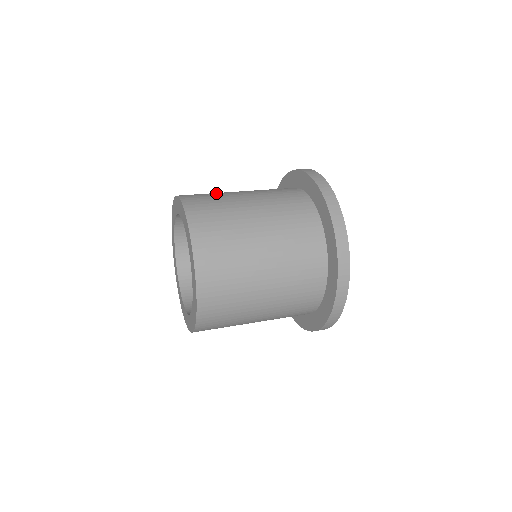
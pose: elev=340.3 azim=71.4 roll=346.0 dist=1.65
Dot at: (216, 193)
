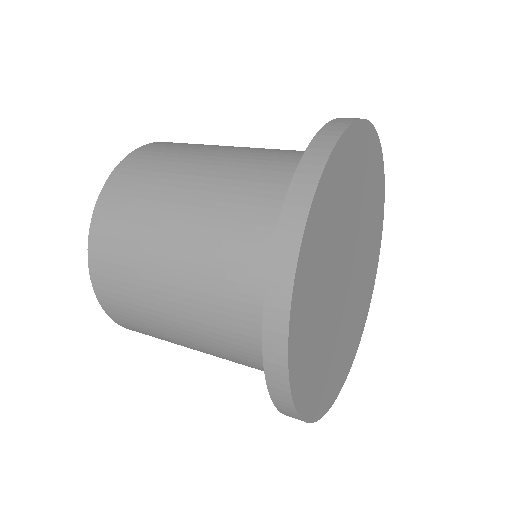
Dot at: occluded
